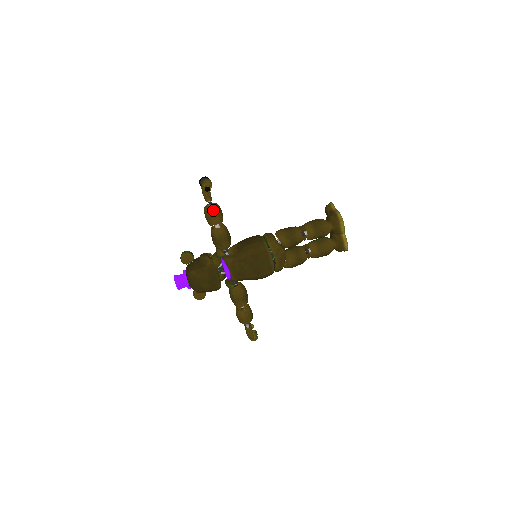
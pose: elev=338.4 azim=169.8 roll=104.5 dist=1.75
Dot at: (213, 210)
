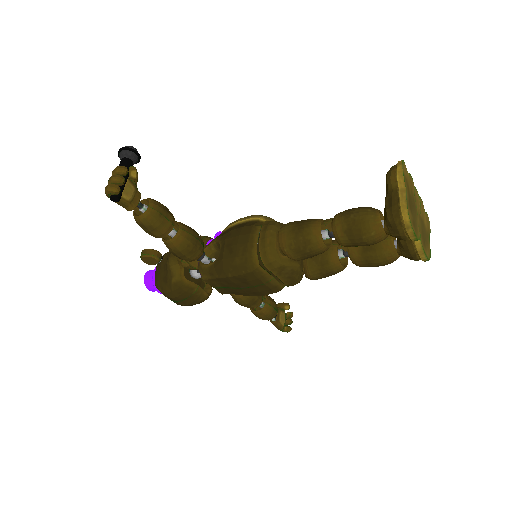
Dot at: (143, 223)
